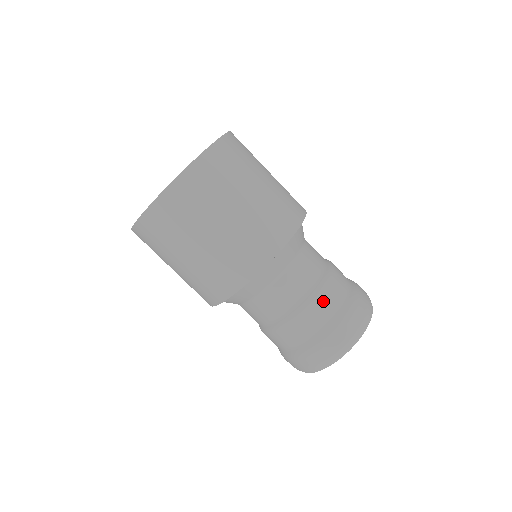
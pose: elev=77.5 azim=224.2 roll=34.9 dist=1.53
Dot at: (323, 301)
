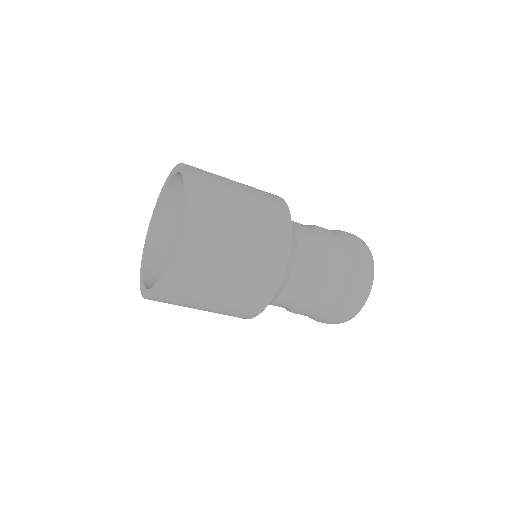
Dot at: occluded
